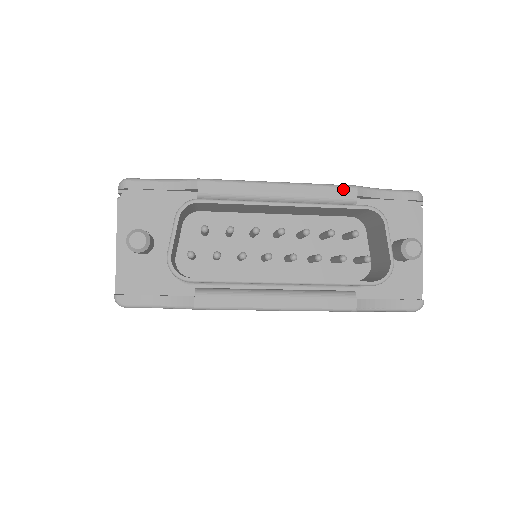
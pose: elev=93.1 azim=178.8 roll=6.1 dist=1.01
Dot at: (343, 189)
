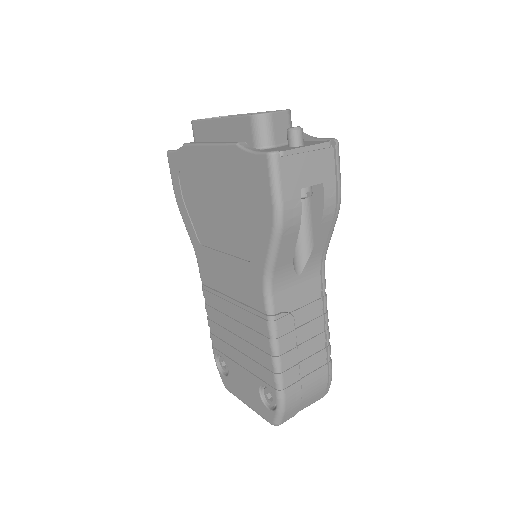
Dot at: occluded
